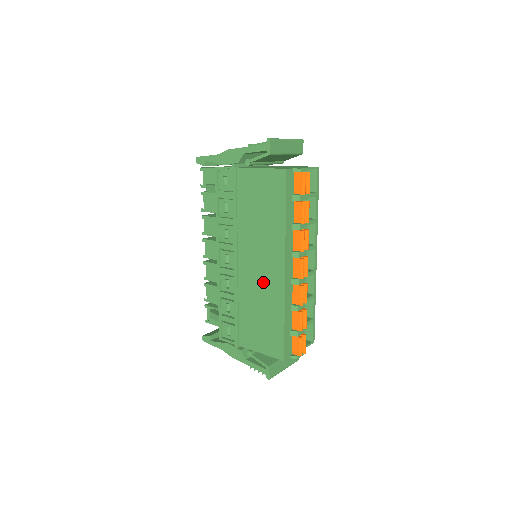
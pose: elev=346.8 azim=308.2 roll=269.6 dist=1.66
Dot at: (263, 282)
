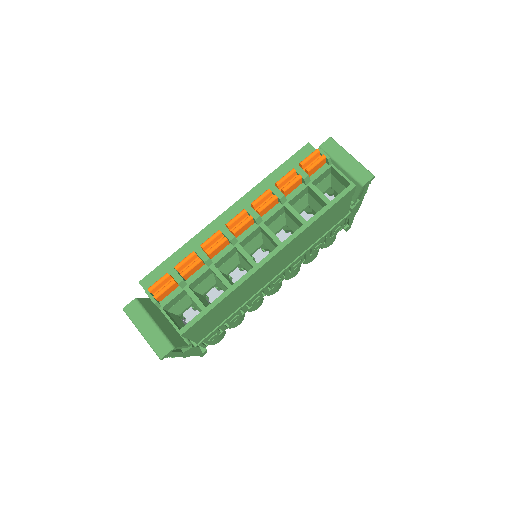
Dot at: occluded
